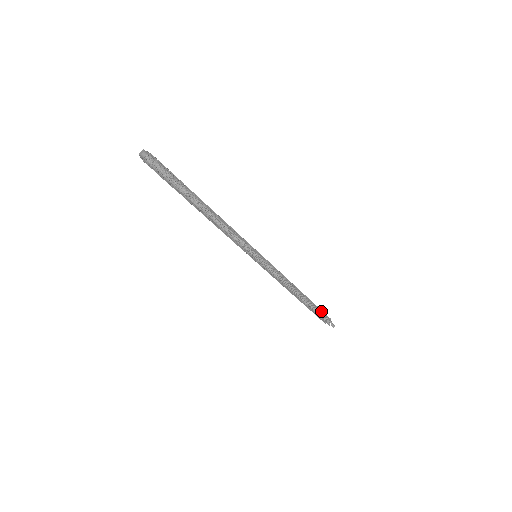
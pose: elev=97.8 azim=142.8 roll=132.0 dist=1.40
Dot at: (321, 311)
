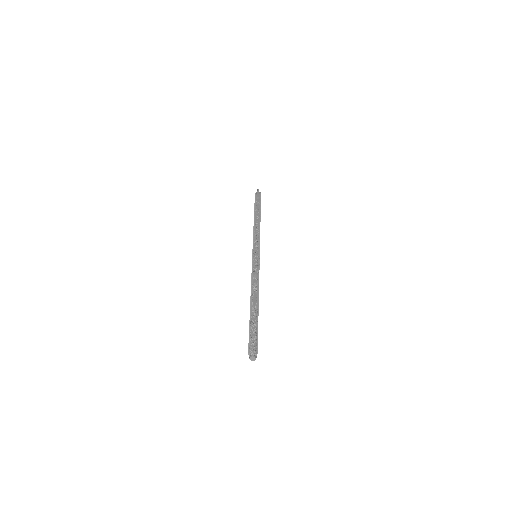
Dot at: occluded
